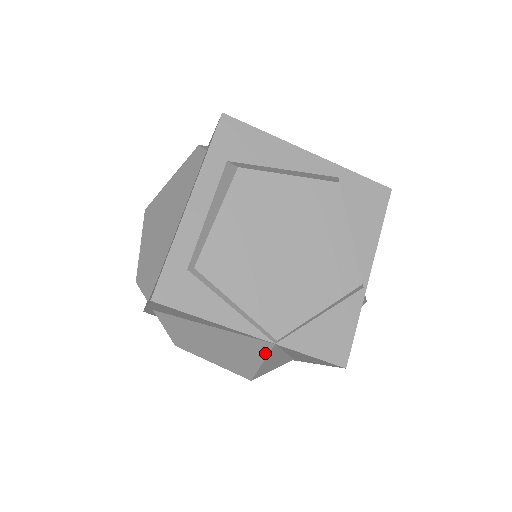
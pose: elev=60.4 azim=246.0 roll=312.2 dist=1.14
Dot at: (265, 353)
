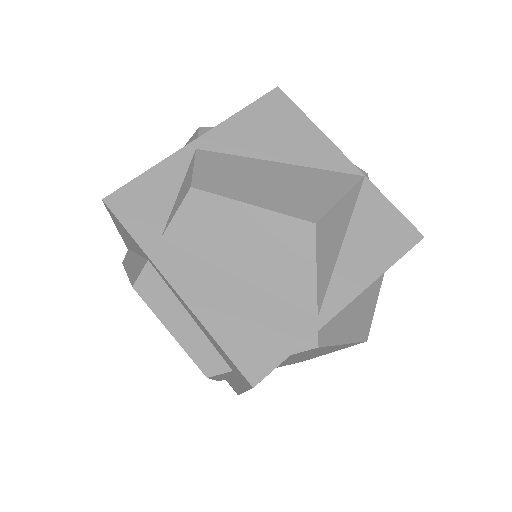
Dot at: (350, 186)
